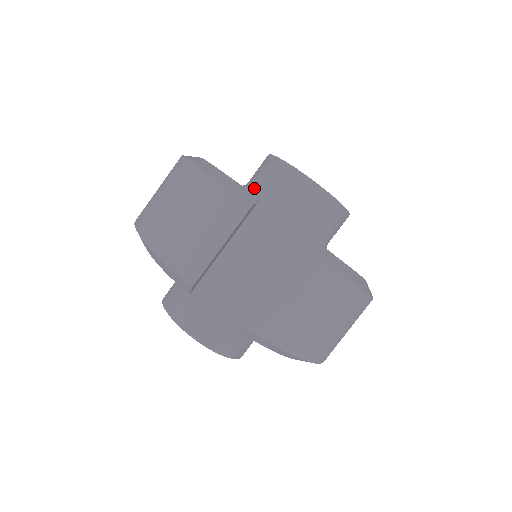
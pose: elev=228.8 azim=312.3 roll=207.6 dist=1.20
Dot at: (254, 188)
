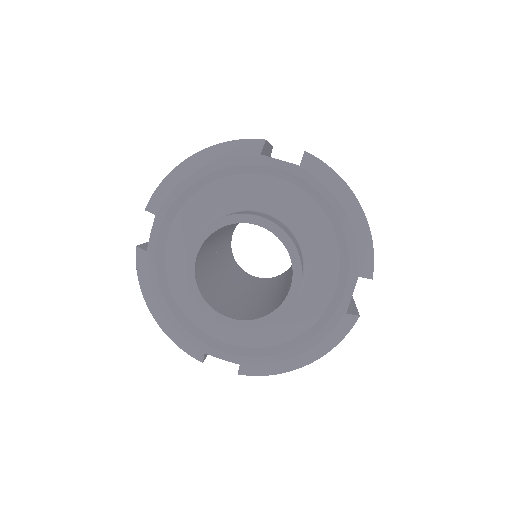
Dot at: occluded
